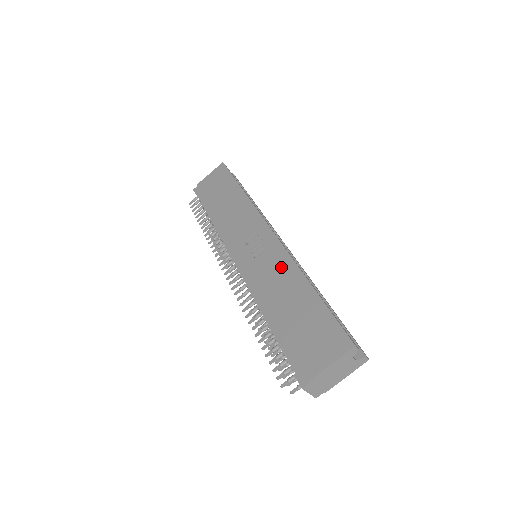
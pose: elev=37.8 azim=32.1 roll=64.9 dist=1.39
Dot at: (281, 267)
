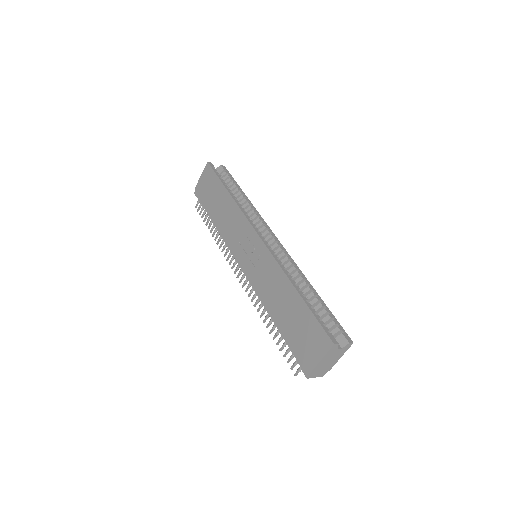
Dot at: (272, 273)
